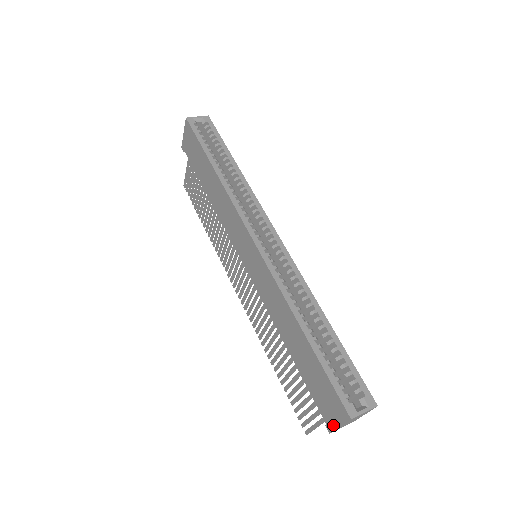
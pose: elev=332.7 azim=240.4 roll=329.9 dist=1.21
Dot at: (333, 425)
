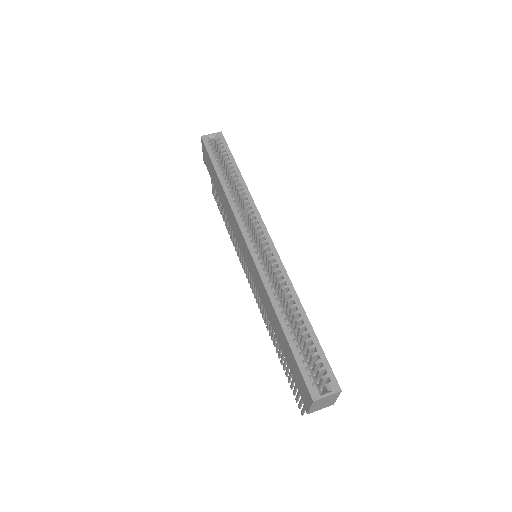
Dot at: (307, 406)
